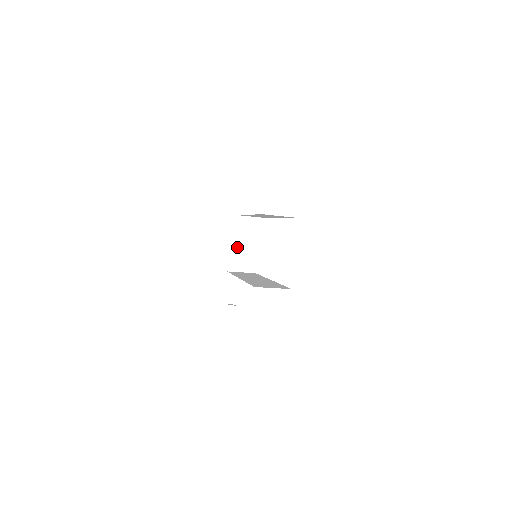
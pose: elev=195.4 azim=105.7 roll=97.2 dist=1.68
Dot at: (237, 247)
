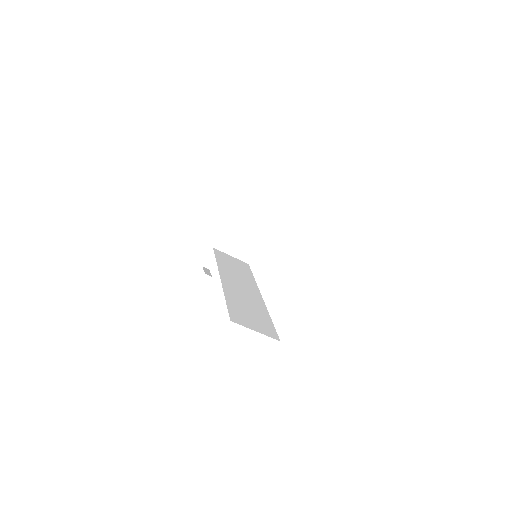
Dot at: (239, 223)
